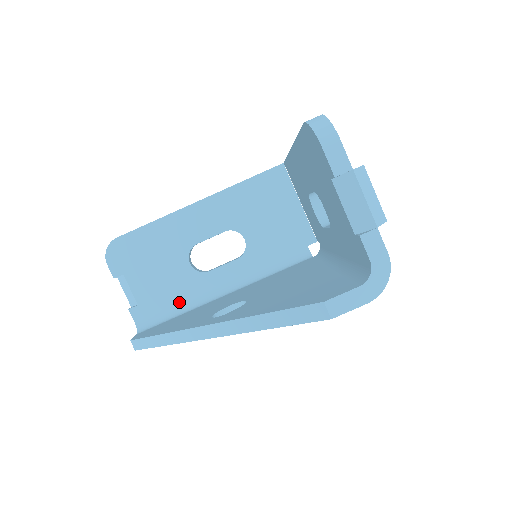
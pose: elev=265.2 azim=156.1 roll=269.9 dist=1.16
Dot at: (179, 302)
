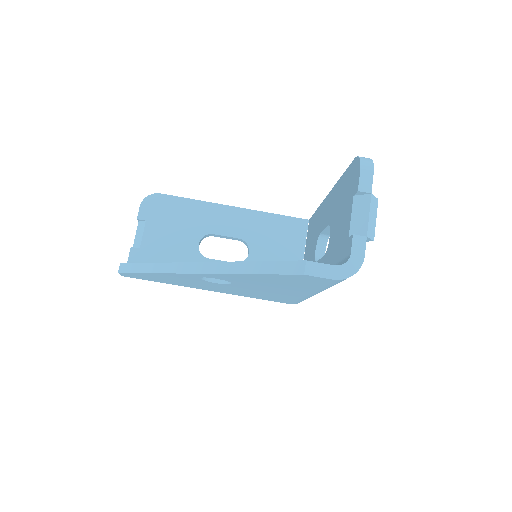
Dot at: occluded
